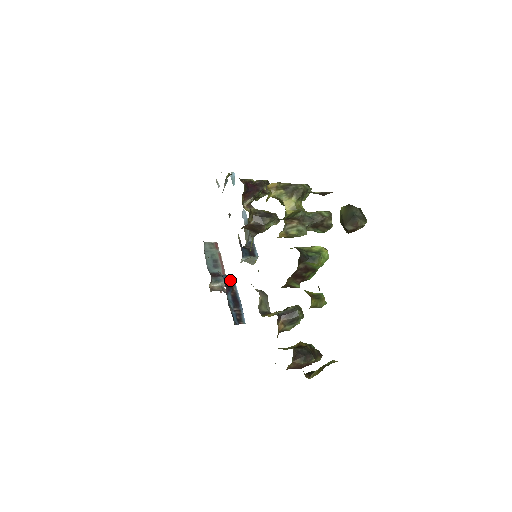
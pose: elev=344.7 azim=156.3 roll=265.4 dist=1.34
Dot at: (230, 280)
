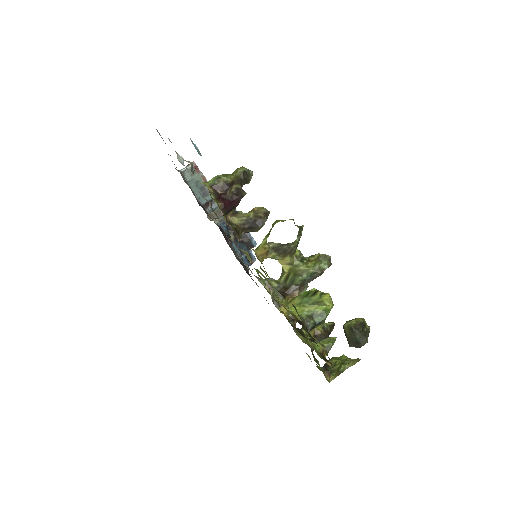
Dot at: occluded
